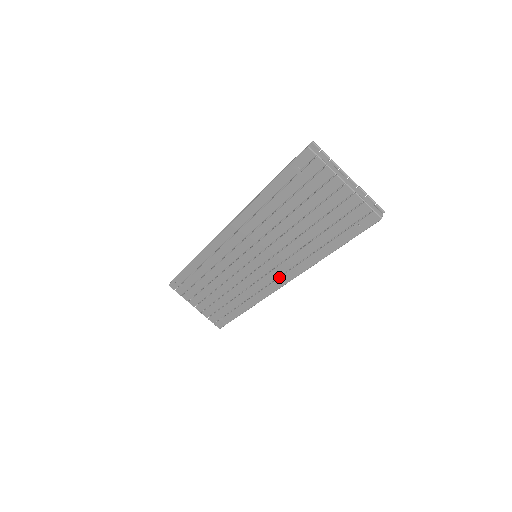
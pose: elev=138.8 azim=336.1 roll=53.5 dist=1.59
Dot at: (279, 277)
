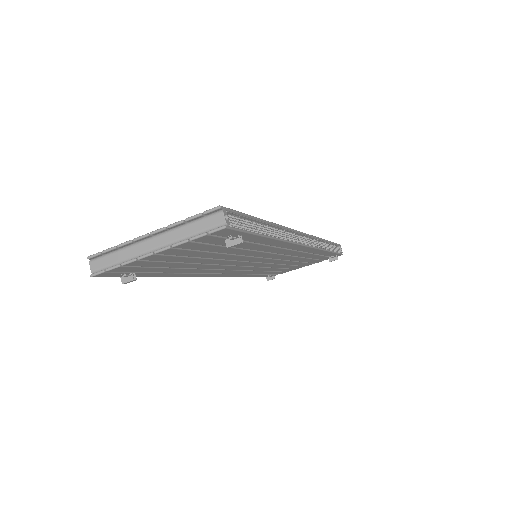
Dot at: (292, 250)
